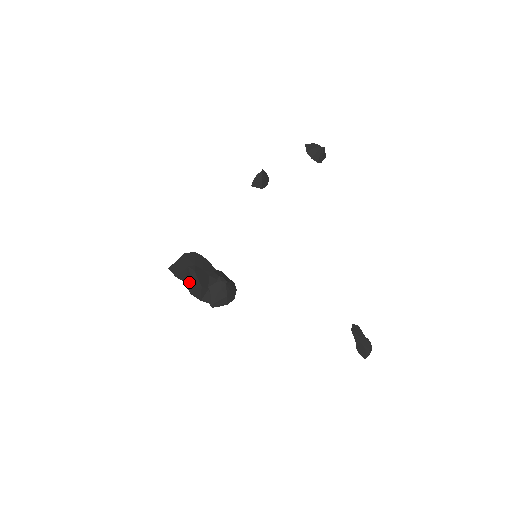
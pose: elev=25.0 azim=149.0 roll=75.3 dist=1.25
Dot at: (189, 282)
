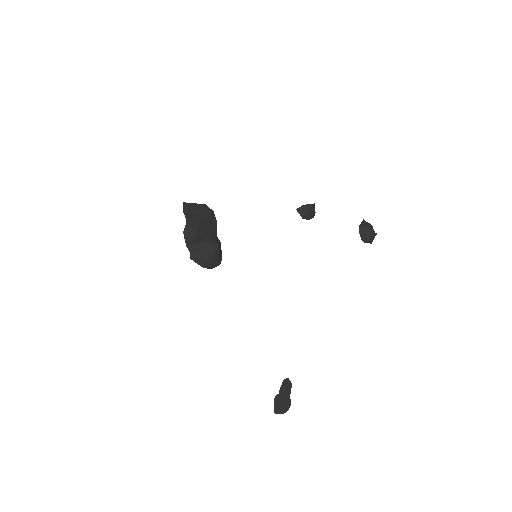
Dot at: (190, 224)
